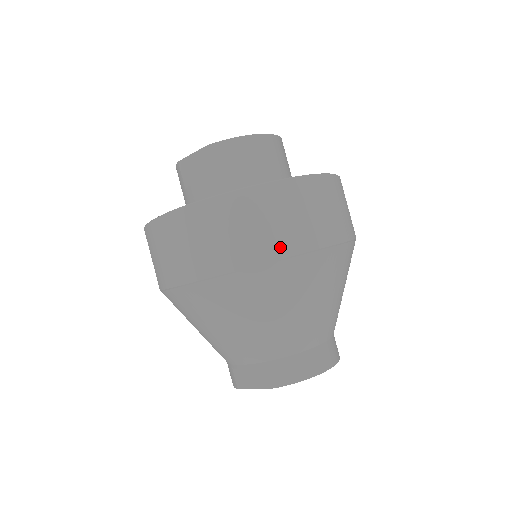
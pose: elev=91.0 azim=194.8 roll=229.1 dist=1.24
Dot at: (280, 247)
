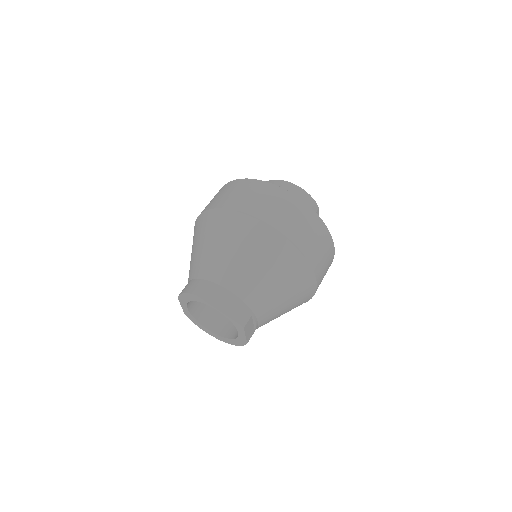
Dot at: (212, 205)
